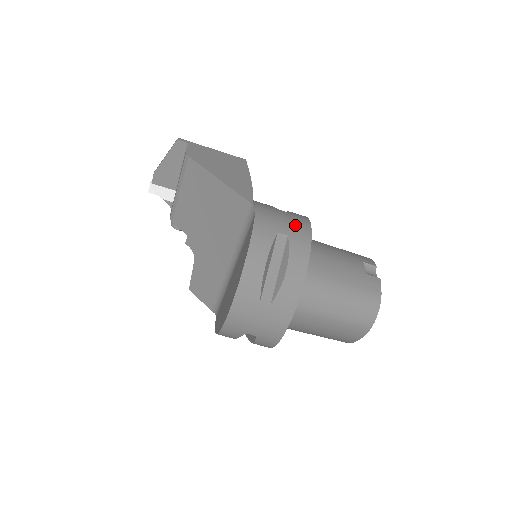
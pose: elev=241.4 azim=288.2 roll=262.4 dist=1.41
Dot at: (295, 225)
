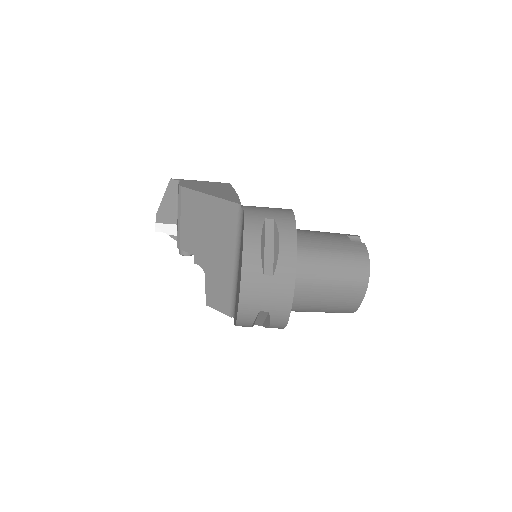
Dot at: (279, 212)
